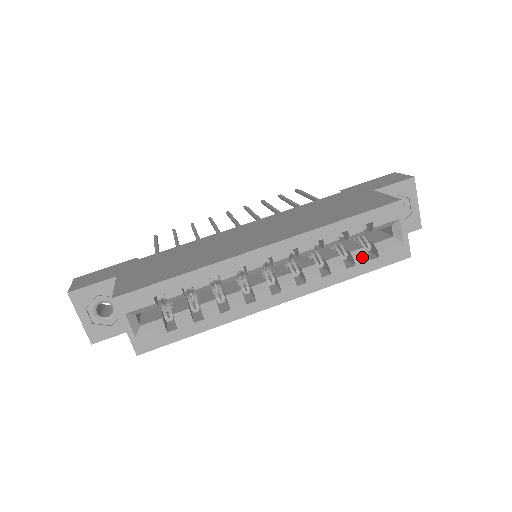
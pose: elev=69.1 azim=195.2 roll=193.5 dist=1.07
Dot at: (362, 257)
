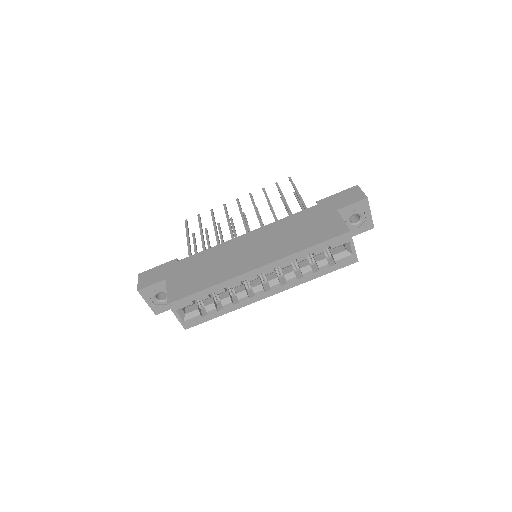
Dot at: (324, 266)
